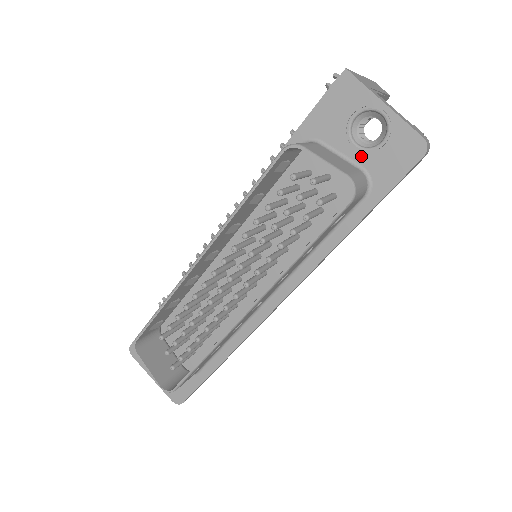
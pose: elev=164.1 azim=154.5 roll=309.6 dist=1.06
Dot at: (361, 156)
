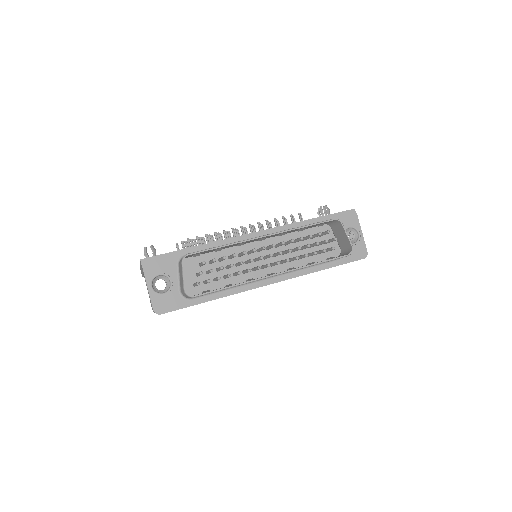
Dot at: occluded
